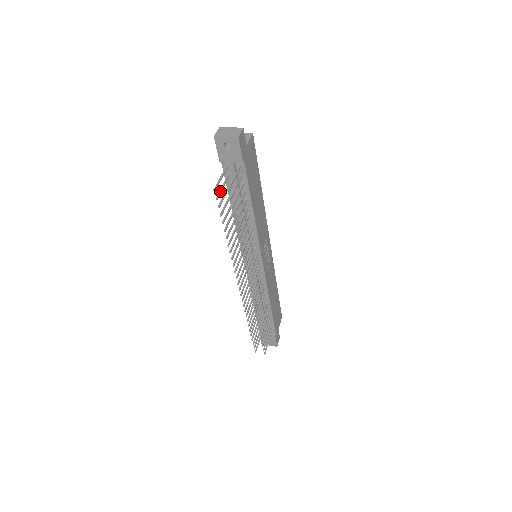
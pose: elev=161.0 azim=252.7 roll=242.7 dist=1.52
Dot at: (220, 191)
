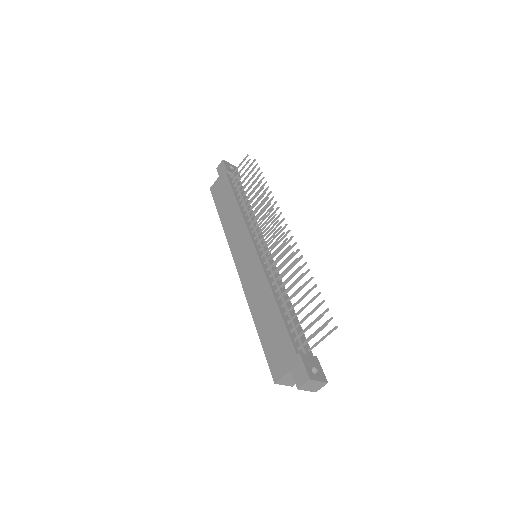
Dot at: (245, 165)
